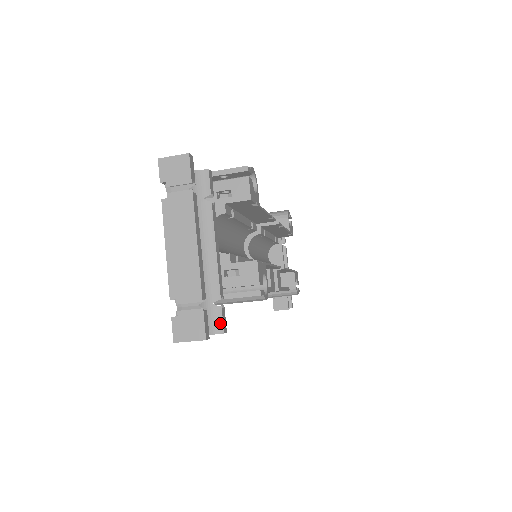
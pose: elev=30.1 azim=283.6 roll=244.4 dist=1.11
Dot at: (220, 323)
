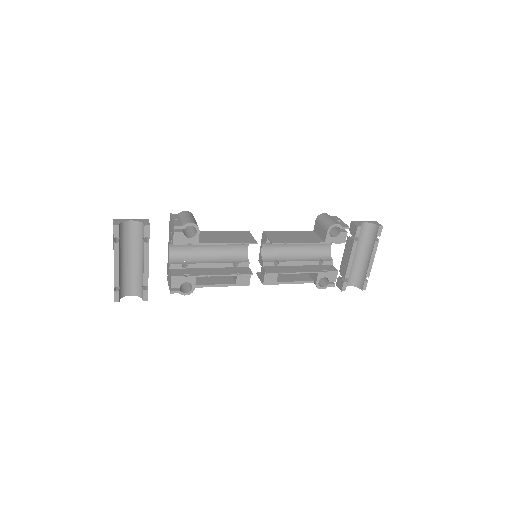
Dot at: (143, 296)
